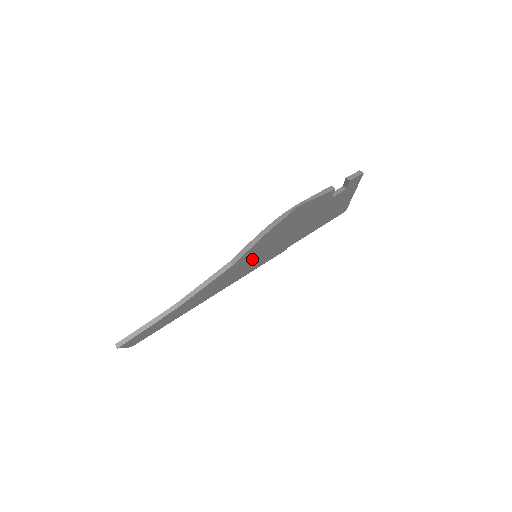
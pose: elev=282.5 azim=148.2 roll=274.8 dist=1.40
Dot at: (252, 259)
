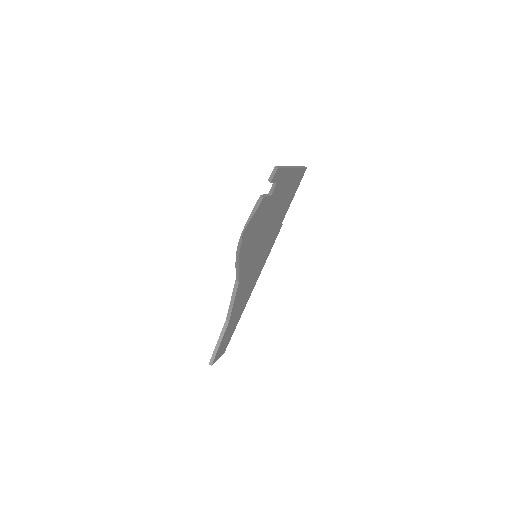
Dot at: (254, 262)
